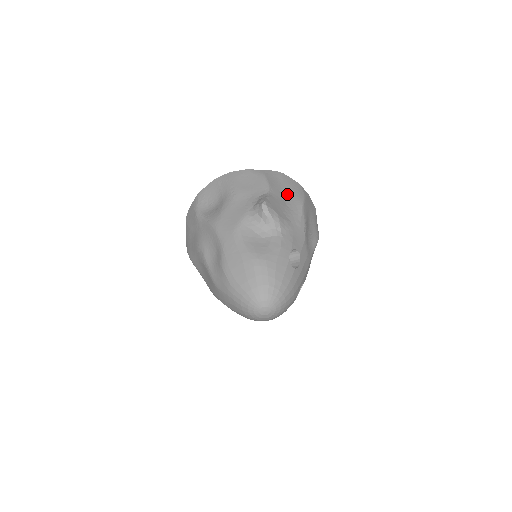
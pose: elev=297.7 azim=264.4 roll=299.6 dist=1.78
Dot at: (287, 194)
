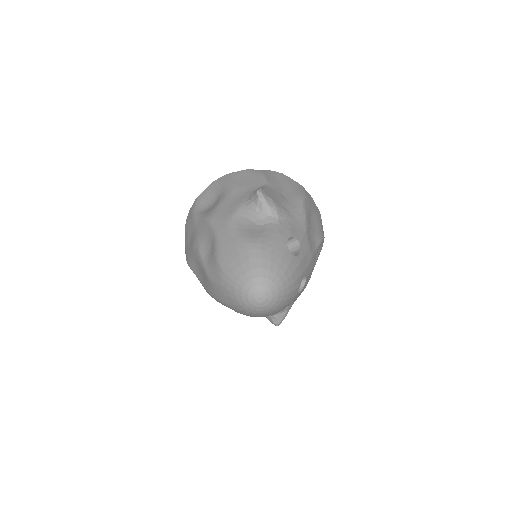
Dot at: (286, 190)
